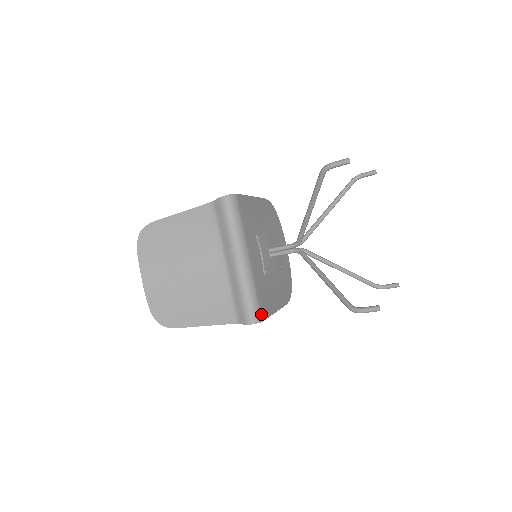
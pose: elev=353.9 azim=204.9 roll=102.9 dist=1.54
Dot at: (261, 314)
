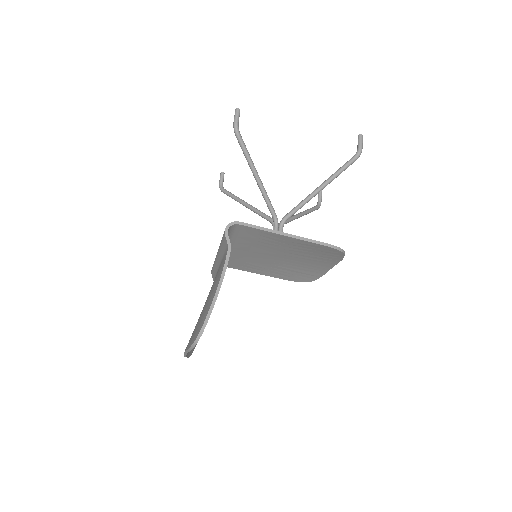
Dot at: (237, 225)
